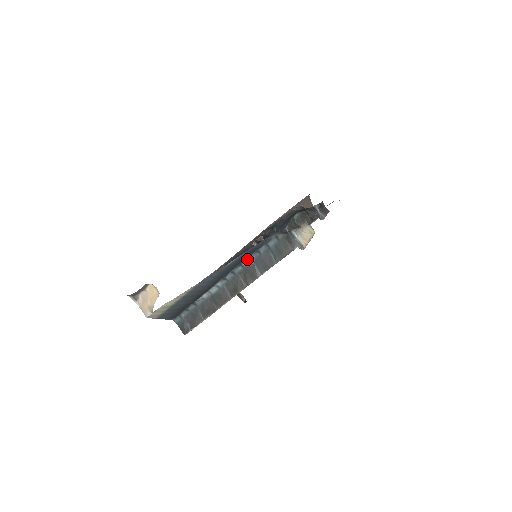
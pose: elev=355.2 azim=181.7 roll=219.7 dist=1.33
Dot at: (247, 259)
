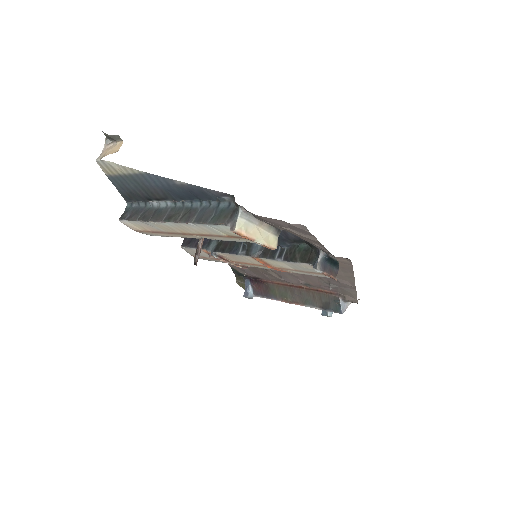
Dot at: (199, 202)
